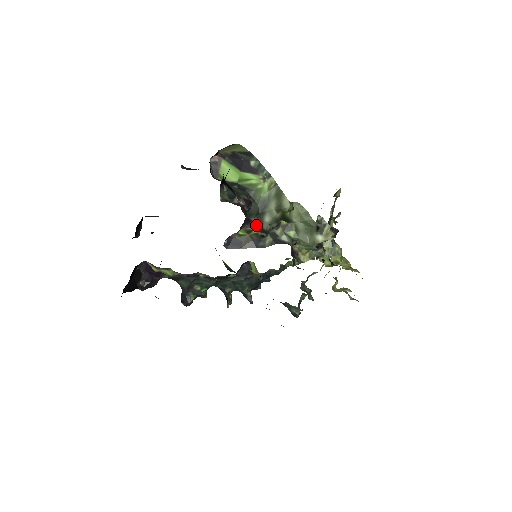
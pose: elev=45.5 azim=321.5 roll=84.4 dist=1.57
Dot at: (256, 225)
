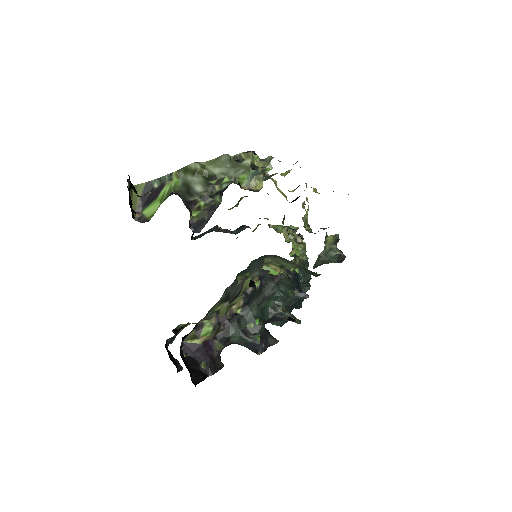
Dot at: (198, 201)
